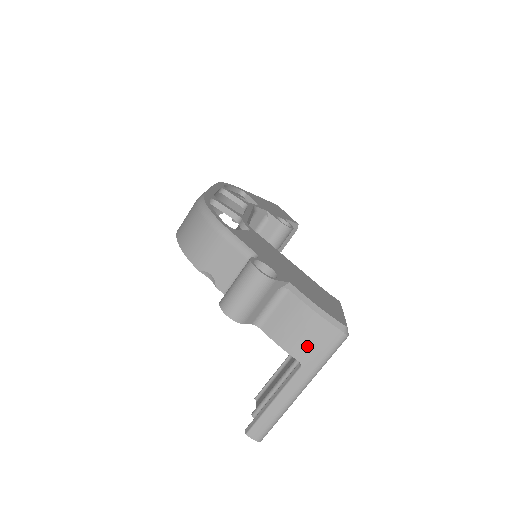
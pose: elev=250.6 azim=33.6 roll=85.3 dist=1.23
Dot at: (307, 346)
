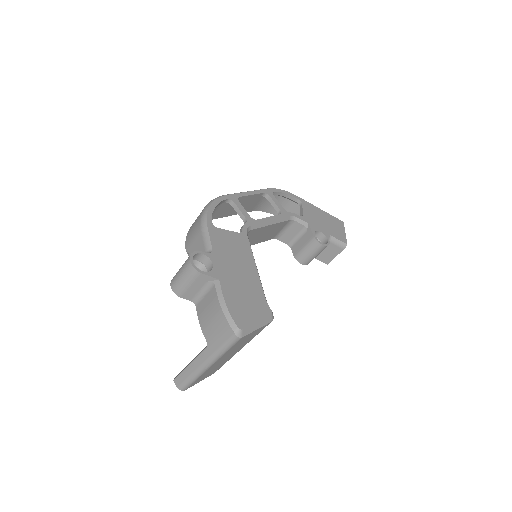
Dot at: (213, 332)
